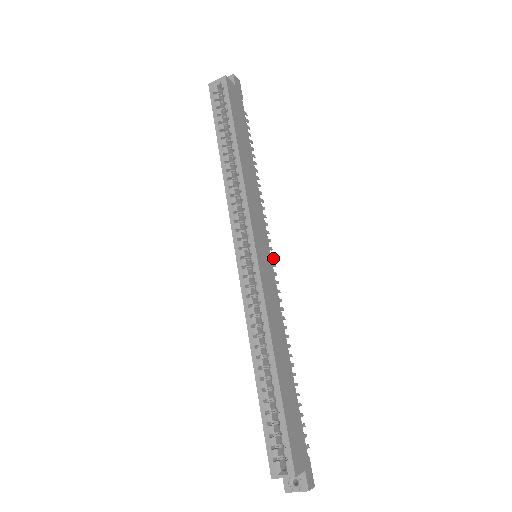
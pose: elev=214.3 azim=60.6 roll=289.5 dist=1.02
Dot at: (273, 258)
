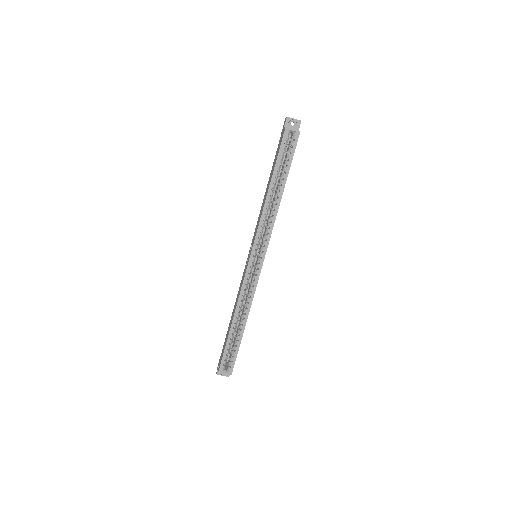
Dot at: occluded
